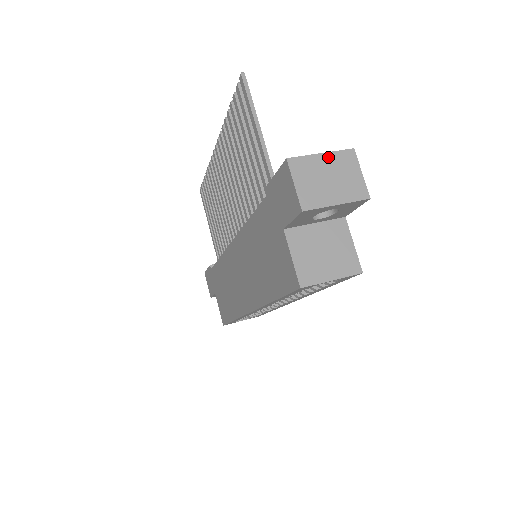
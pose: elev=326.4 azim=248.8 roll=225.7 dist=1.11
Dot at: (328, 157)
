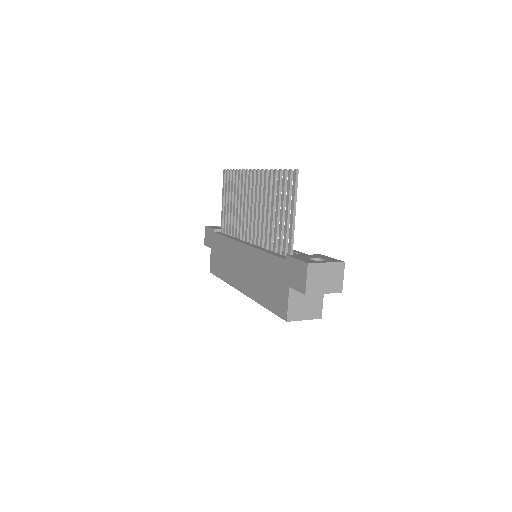
Dot at: (330, 265)
